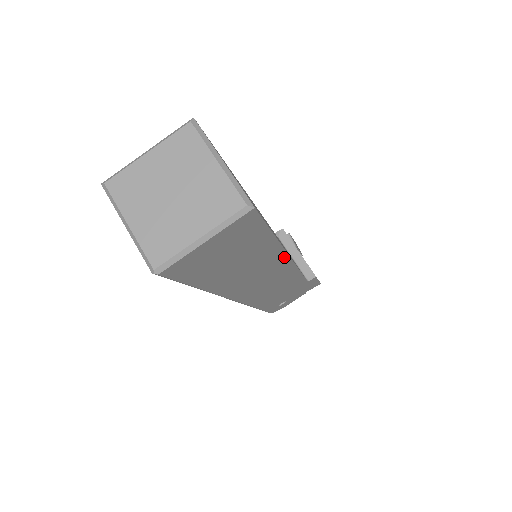
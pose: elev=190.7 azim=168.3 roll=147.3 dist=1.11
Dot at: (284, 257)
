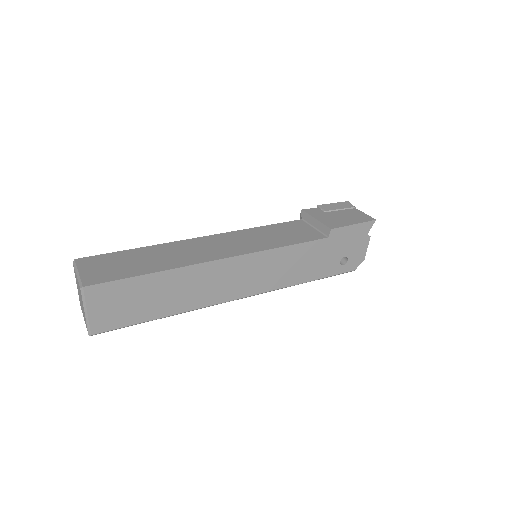
Dot at: (204, 265)
